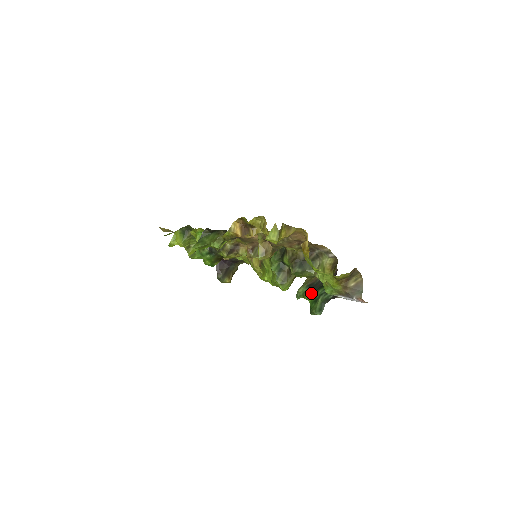
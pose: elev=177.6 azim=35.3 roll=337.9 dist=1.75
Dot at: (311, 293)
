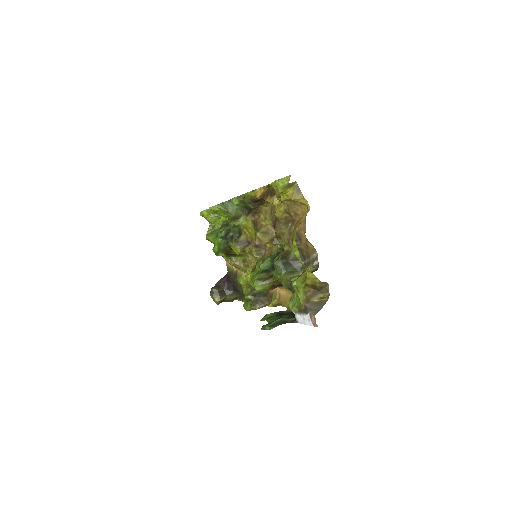
Dot at: (276, 317)
